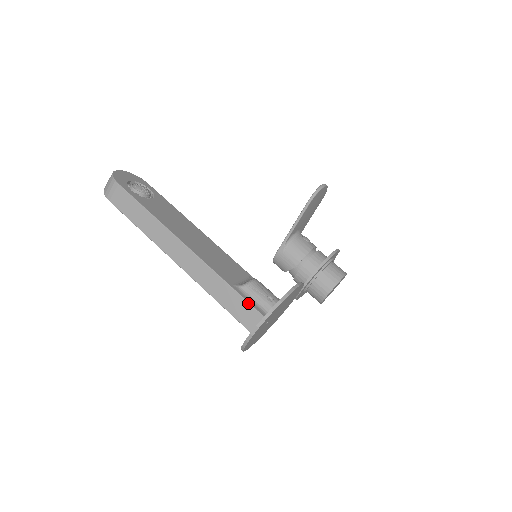
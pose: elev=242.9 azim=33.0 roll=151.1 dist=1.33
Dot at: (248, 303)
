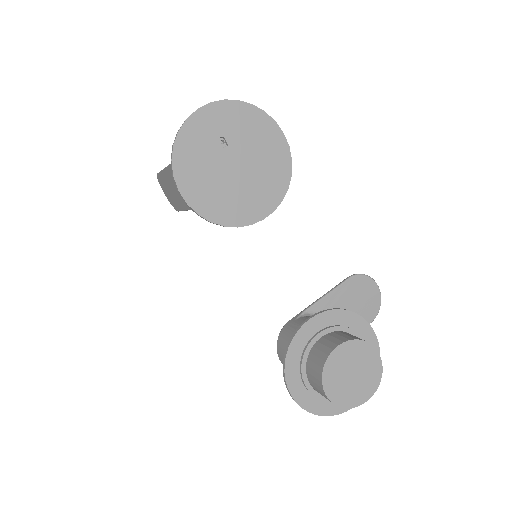
Dot at: occluded
